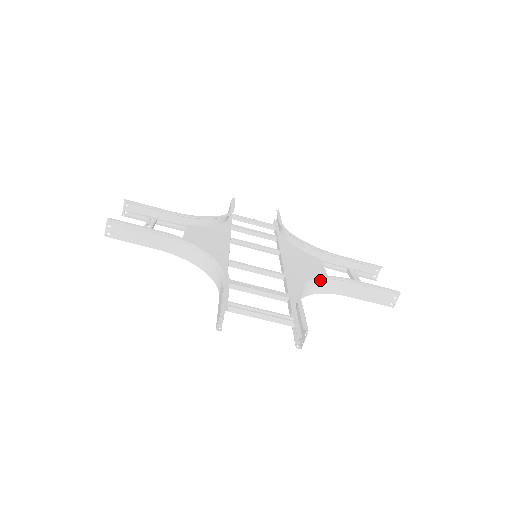
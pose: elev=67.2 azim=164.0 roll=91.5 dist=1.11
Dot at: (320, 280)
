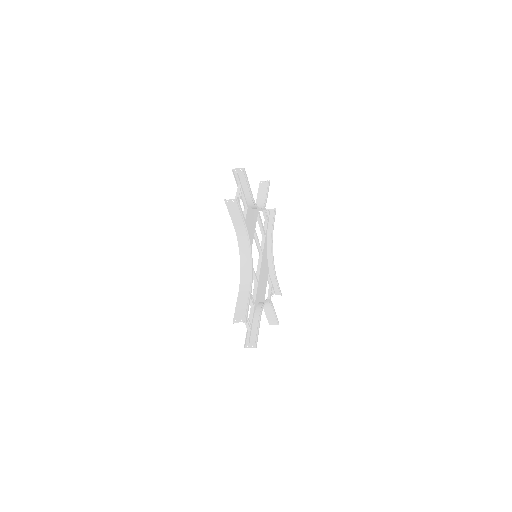
Dot at: (267, 301)
